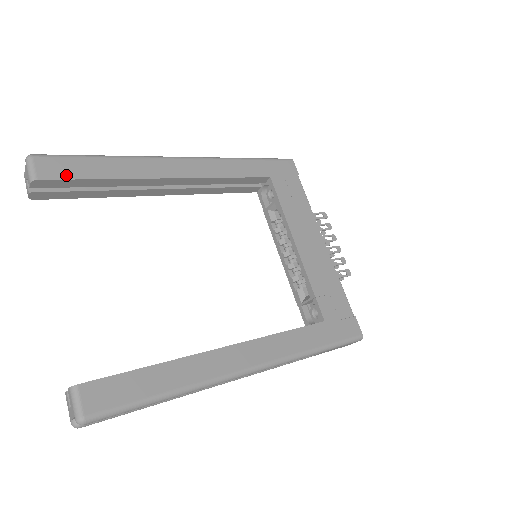
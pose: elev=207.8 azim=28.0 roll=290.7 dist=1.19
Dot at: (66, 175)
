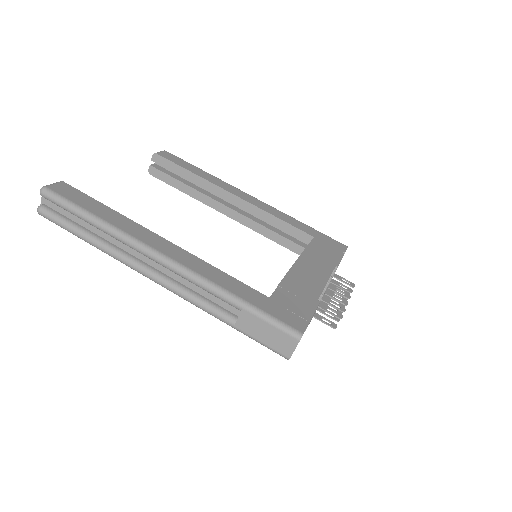
Dot at: (173, 160)
